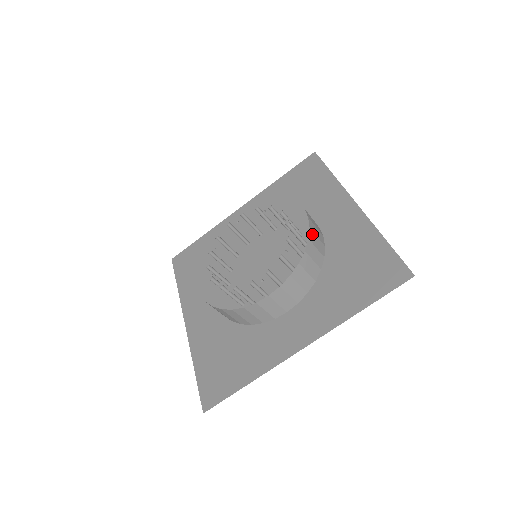
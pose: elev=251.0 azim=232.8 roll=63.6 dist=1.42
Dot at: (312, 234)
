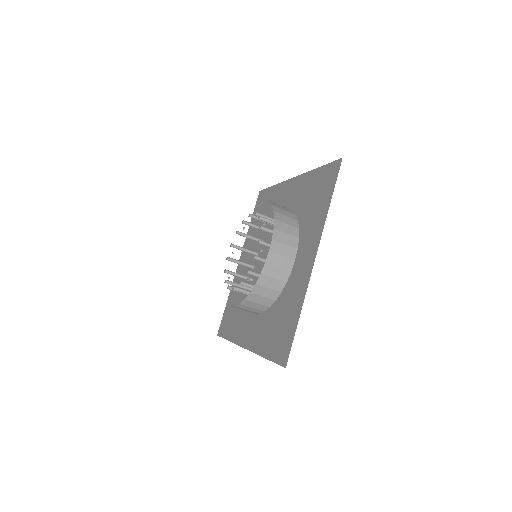
Dot at: (274, 204)
